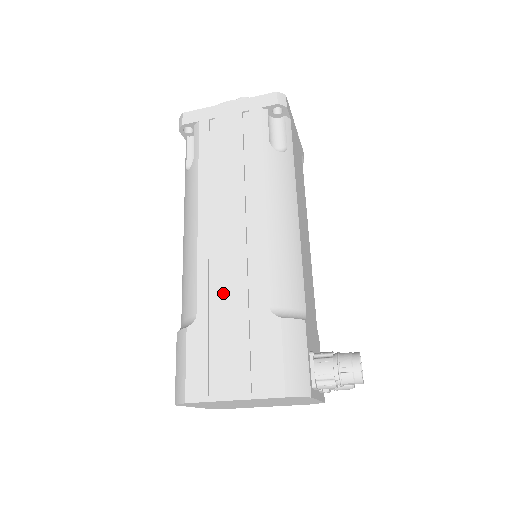
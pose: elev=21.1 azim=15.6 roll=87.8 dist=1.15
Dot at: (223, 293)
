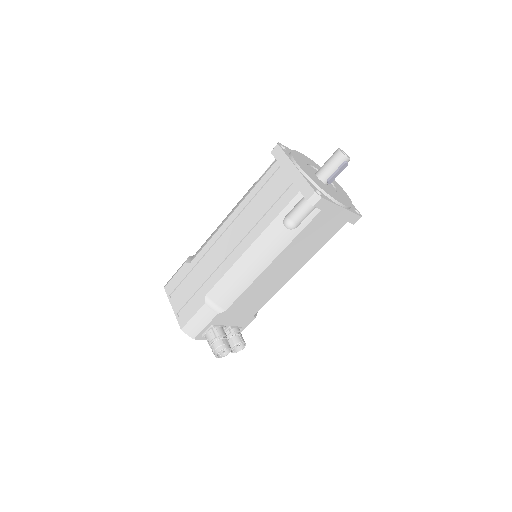
Dot at: (203, 266)
